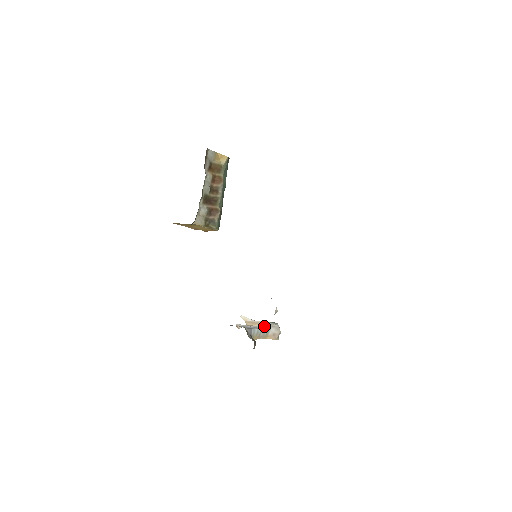
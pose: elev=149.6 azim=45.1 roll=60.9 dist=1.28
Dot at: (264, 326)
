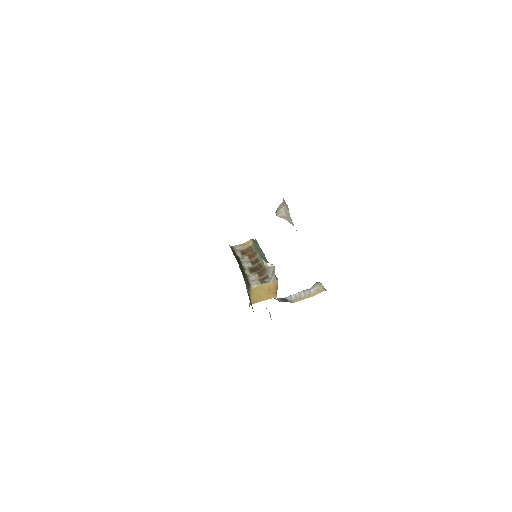
Dot at: (306, 291)
